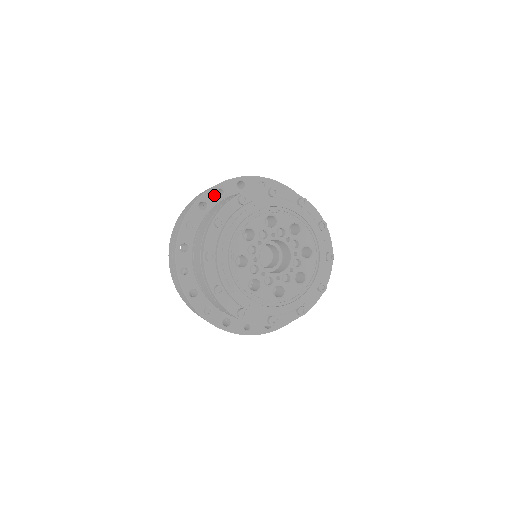
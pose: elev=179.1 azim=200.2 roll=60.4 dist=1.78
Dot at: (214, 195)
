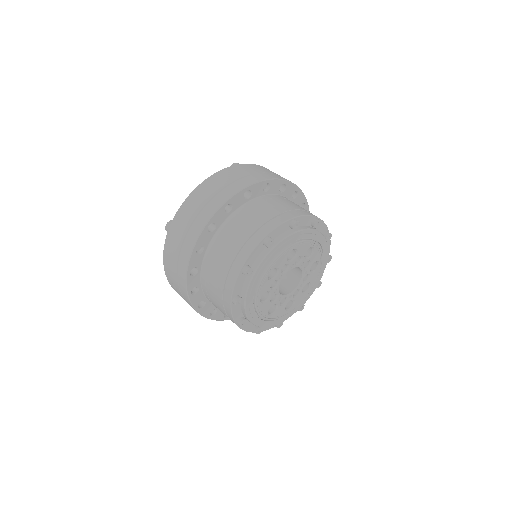
Dot at: (222, 214)
